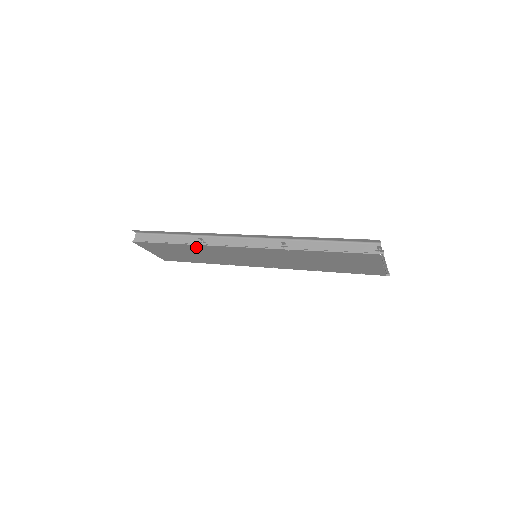
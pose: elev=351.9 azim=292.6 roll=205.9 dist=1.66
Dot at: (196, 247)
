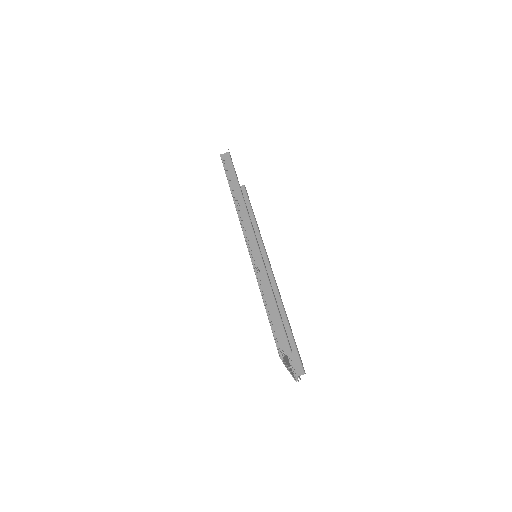
Dot at: occluded
